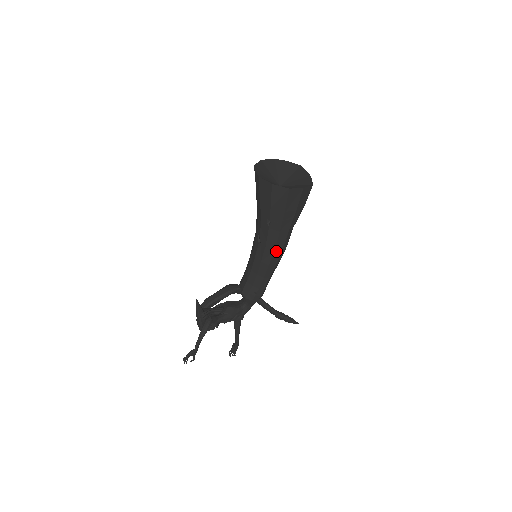
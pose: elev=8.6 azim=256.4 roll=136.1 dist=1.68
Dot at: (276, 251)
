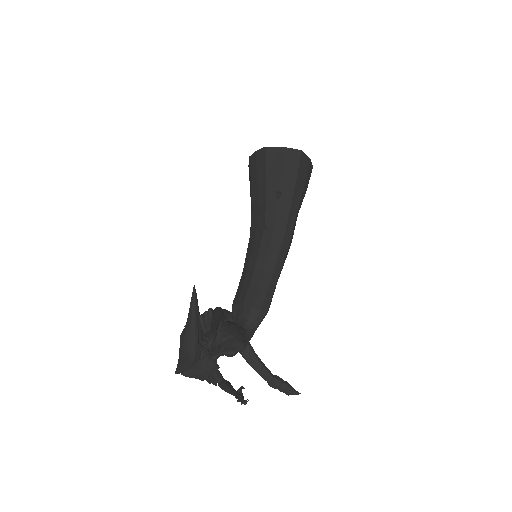
Dot at: (286, 234)
